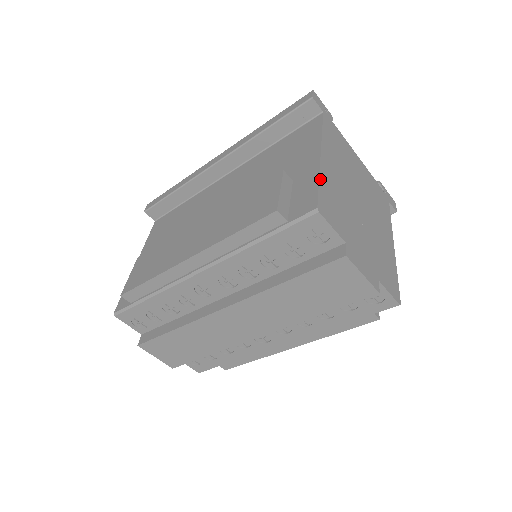
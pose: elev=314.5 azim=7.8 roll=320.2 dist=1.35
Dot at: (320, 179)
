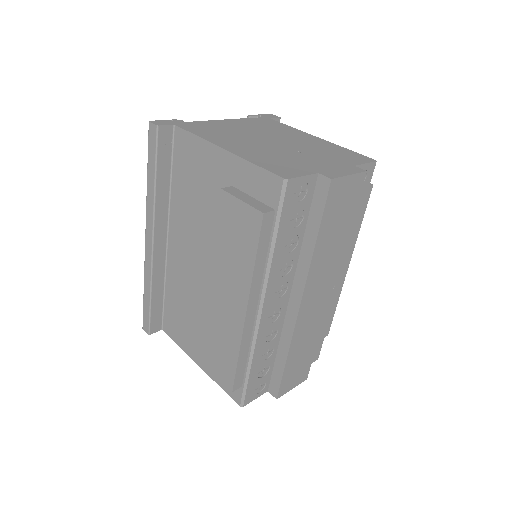
Dot at: (252, 162)
